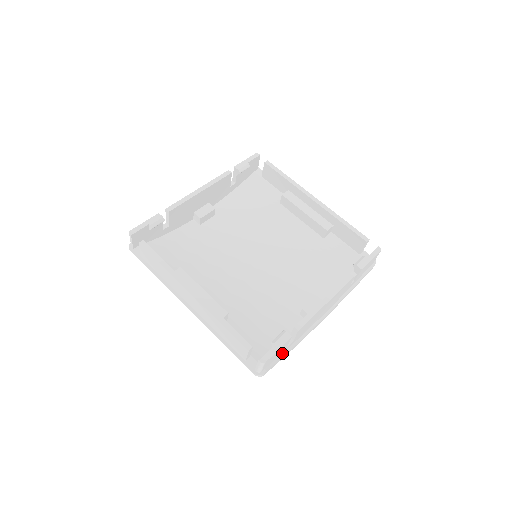
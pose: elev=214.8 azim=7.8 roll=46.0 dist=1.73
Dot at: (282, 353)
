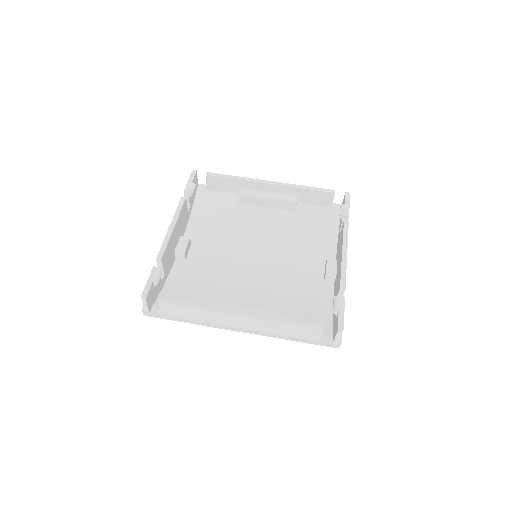
Dot at: occluded
